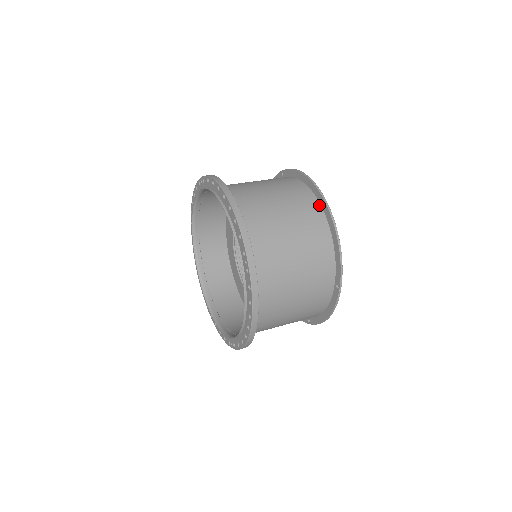
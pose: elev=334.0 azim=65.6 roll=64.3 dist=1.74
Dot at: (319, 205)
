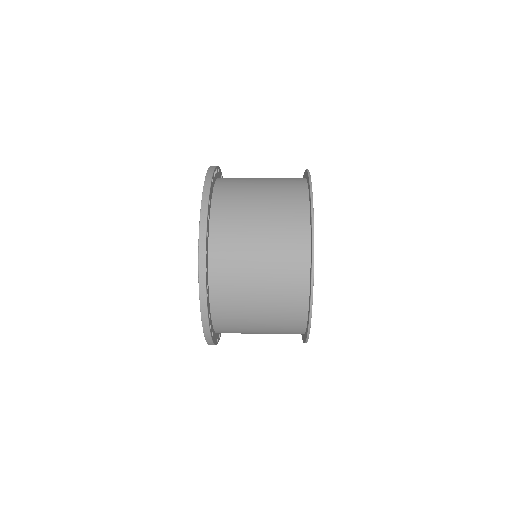
Dot at: (308, 245)
